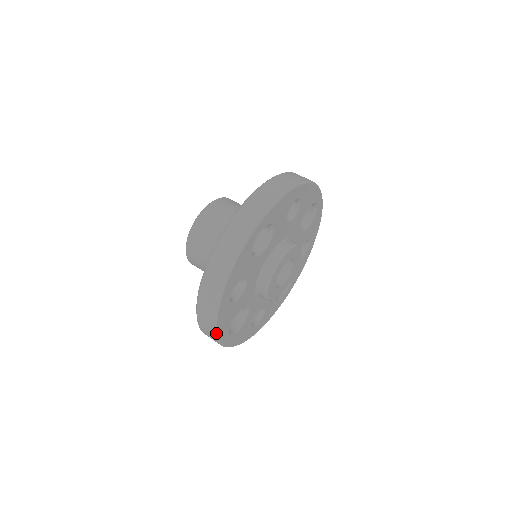
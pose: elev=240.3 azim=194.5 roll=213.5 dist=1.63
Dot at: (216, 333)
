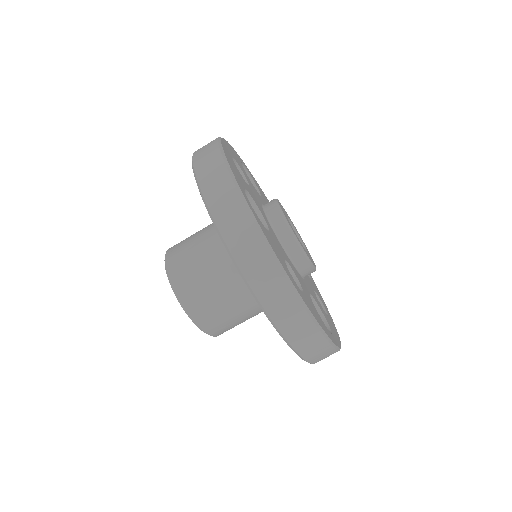
Dot at: (326, 337)
